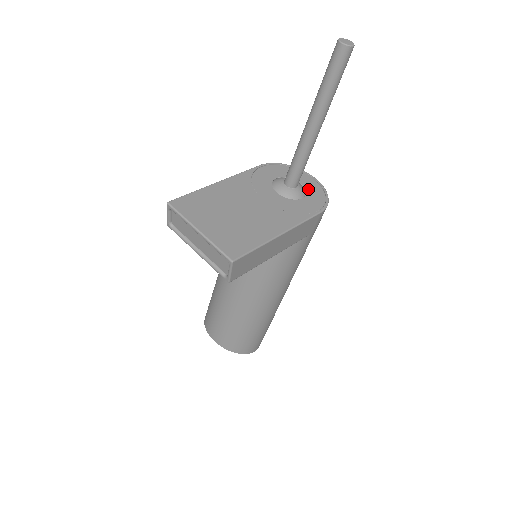
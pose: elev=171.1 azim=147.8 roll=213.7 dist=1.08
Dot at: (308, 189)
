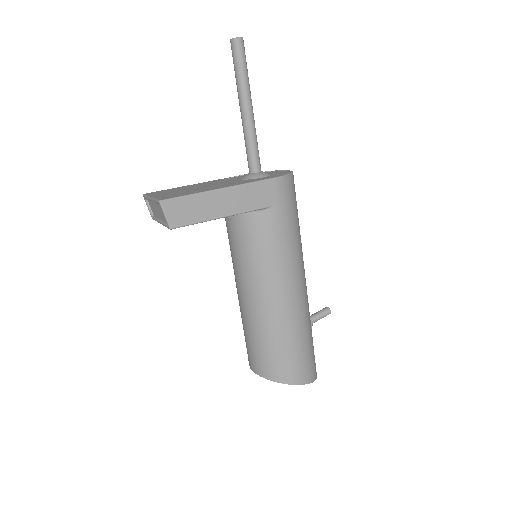
Dot at: (274, 174)
